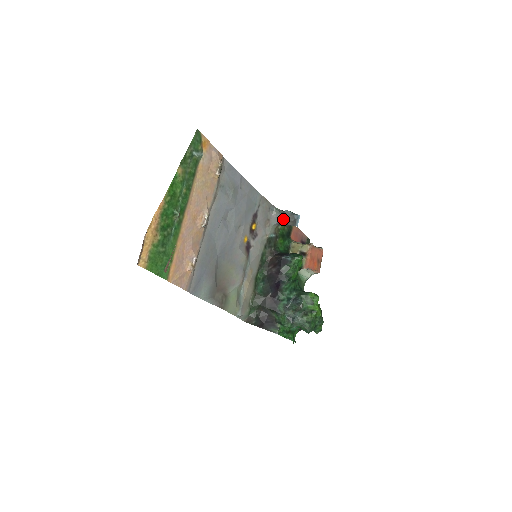
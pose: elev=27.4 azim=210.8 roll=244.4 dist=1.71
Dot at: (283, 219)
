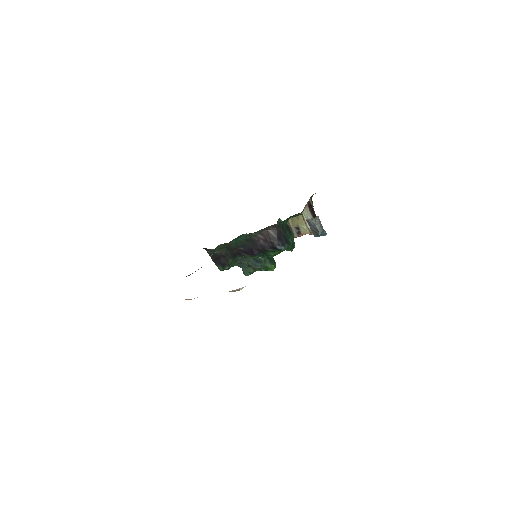
Dot at: (311, 225)
